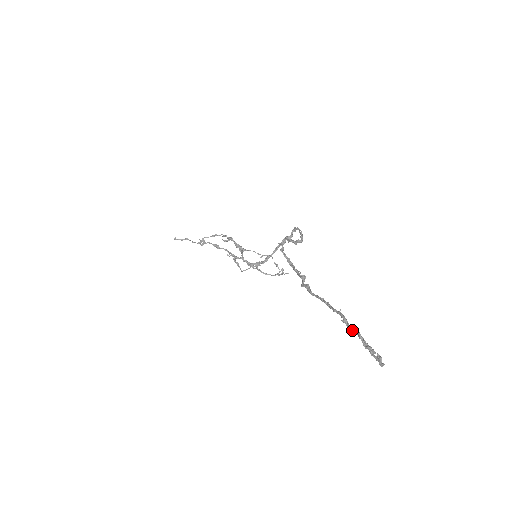
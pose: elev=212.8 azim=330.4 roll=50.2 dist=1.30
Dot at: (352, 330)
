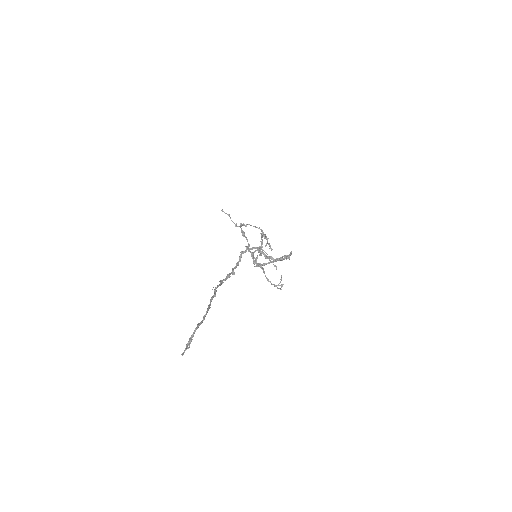
Dot at: (198, 323)
